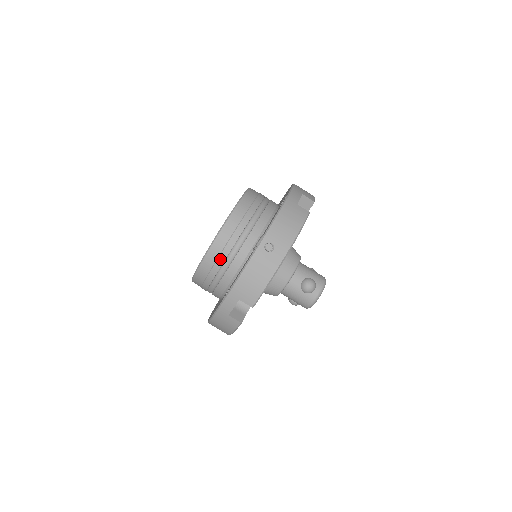
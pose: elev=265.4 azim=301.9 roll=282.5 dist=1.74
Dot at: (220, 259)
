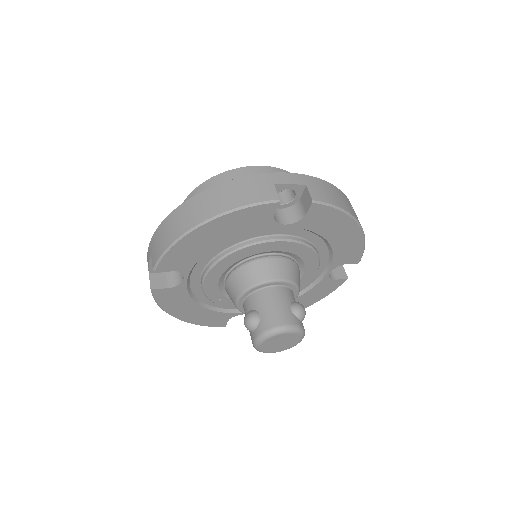
Dot at: occluded
